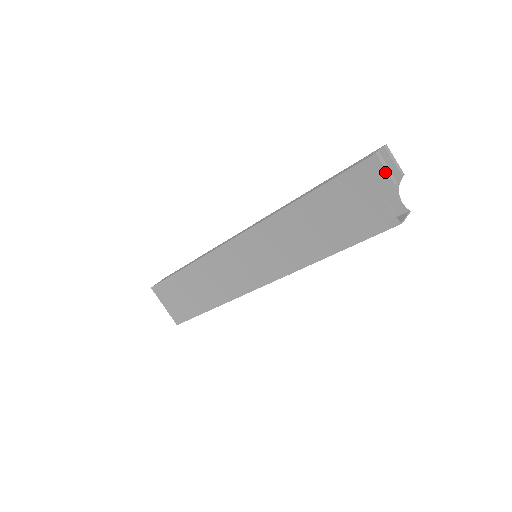
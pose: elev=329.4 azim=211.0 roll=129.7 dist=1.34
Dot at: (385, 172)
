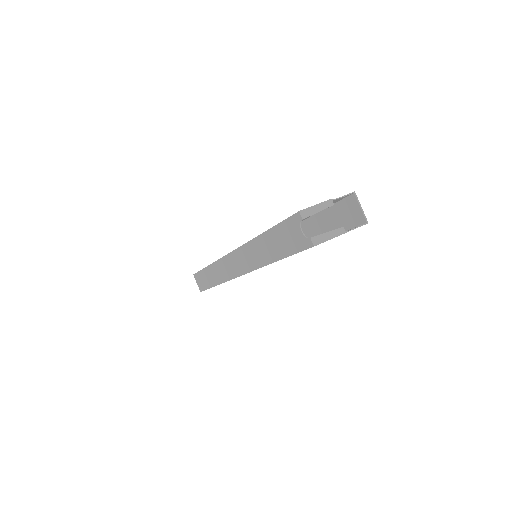
Dot at: occluded
